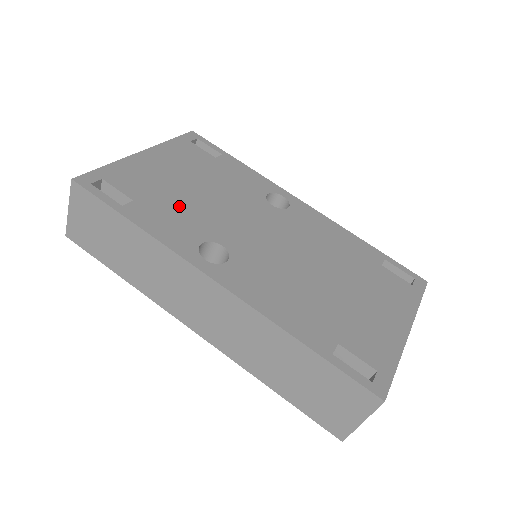
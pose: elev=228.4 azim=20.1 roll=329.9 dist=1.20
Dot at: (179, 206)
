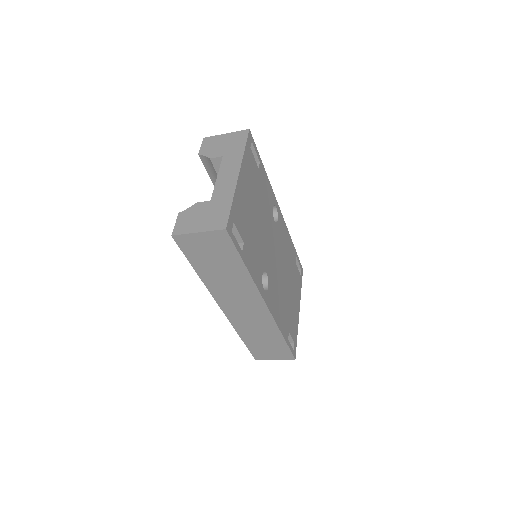
Dot at: (255, 240)
